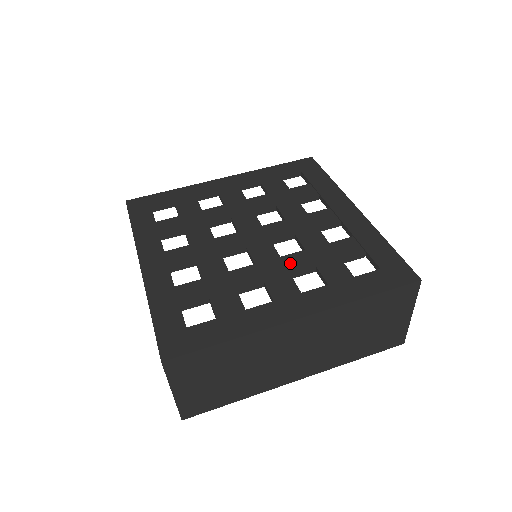
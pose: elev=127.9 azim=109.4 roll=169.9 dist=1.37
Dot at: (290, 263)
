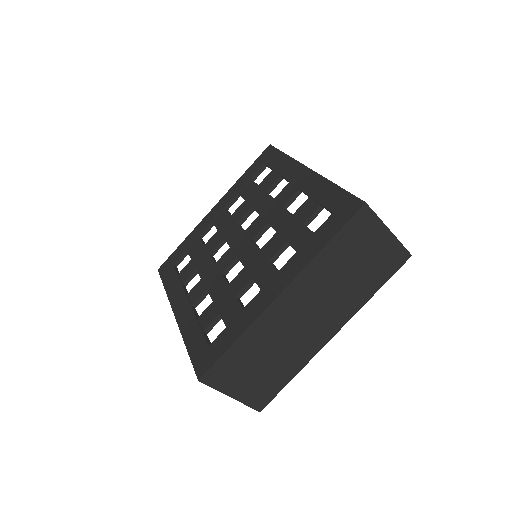
Dot at: (267, 251)
